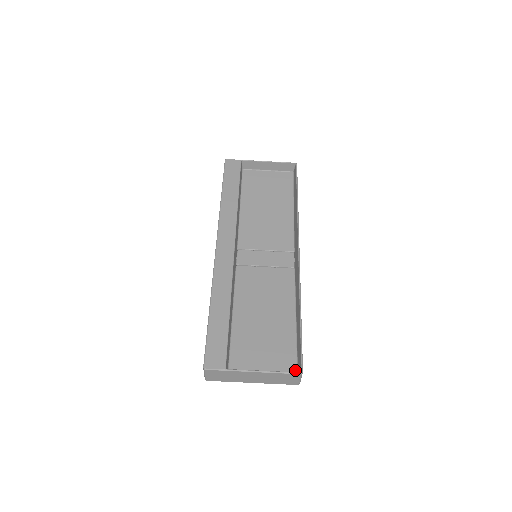
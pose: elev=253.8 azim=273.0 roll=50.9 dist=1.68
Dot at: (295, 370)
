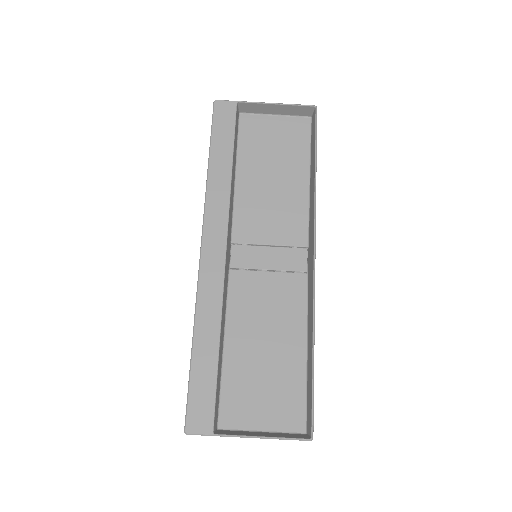
Dot at: (303, 426)
